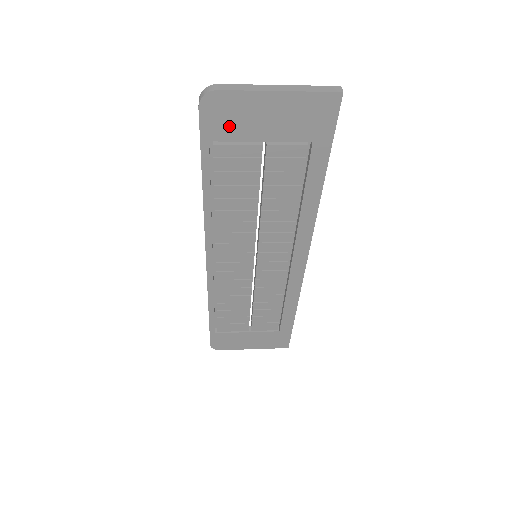
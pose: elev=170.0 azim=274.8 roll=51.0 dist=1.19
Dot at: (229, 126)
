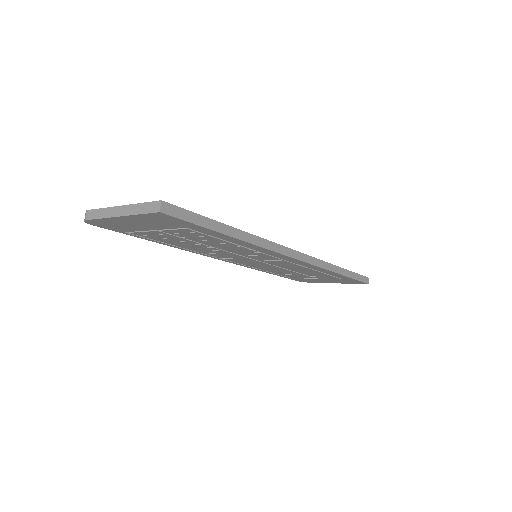
Dot at: (122, 228)
